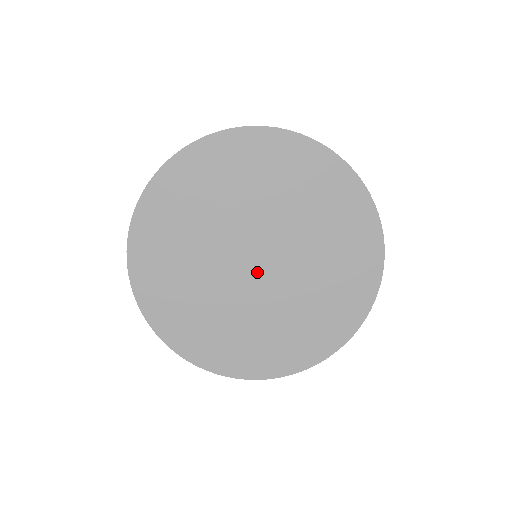
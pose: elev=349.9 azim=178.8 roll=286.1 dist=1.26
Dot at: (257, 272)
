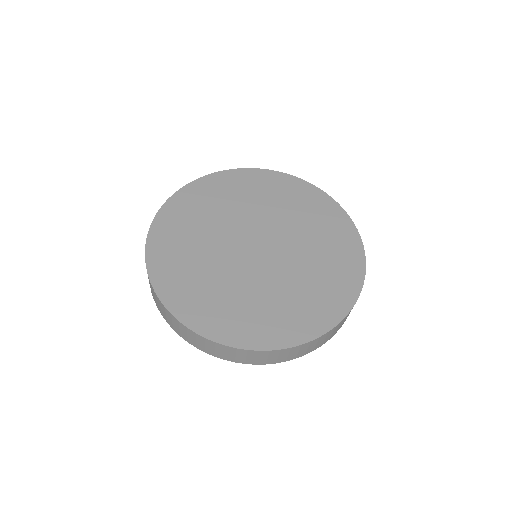
Dot at: (256, 256)
